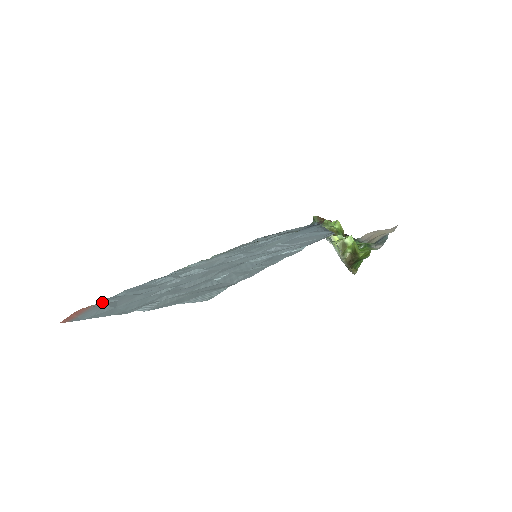
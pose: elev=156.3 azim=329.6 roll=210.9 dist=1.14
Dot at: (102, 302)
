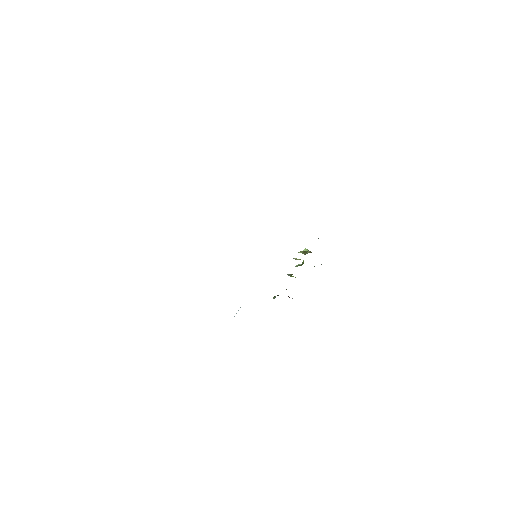
Dot at: occluded
